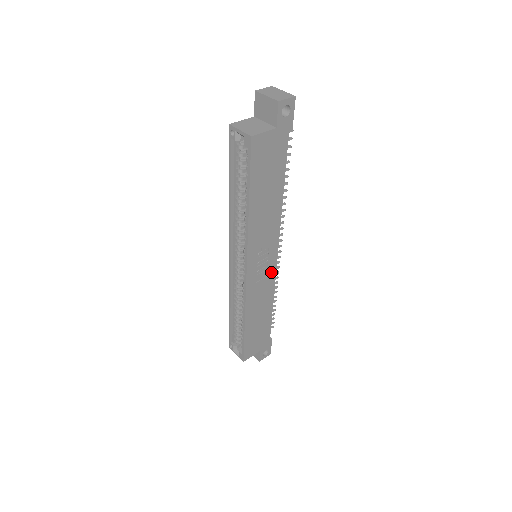
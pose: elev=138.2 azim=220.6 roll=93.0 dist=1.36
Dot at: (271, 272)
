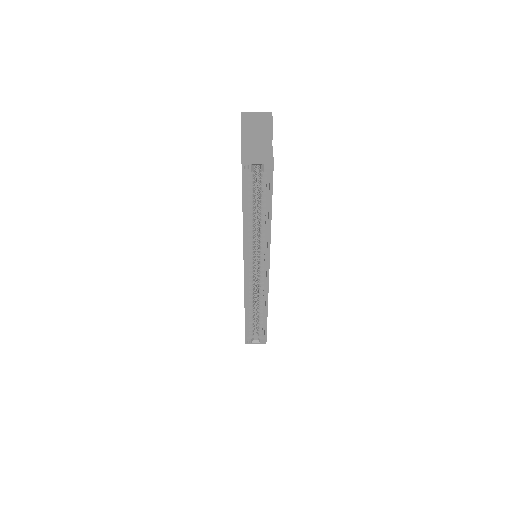
Dot at: occluded
